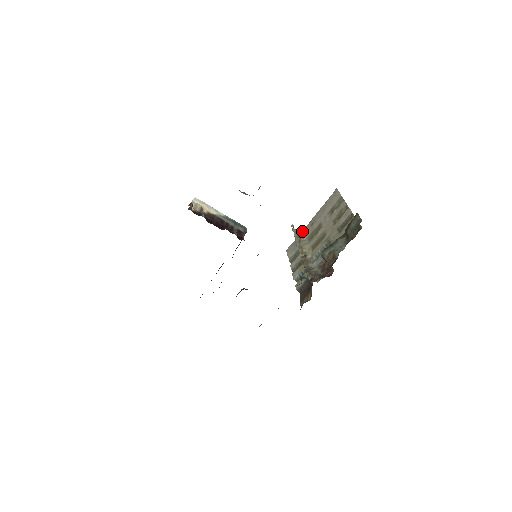
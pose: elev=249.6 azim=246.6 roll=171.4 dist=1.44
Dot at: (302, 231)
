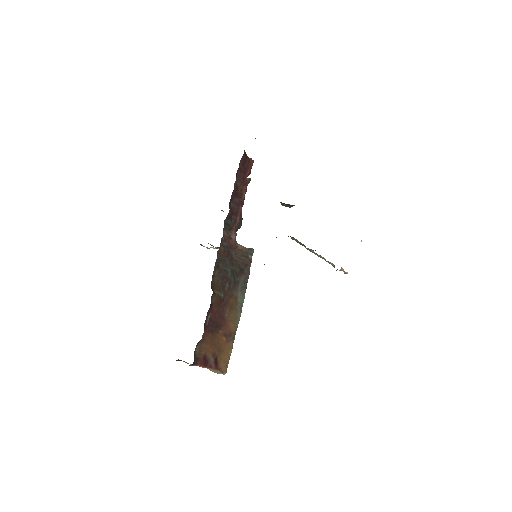
Dot at: occluded
